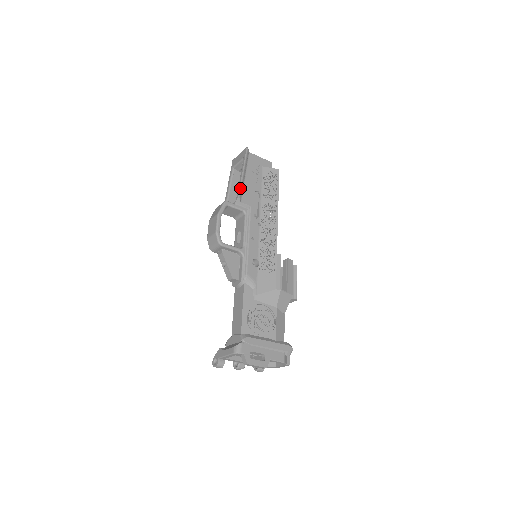
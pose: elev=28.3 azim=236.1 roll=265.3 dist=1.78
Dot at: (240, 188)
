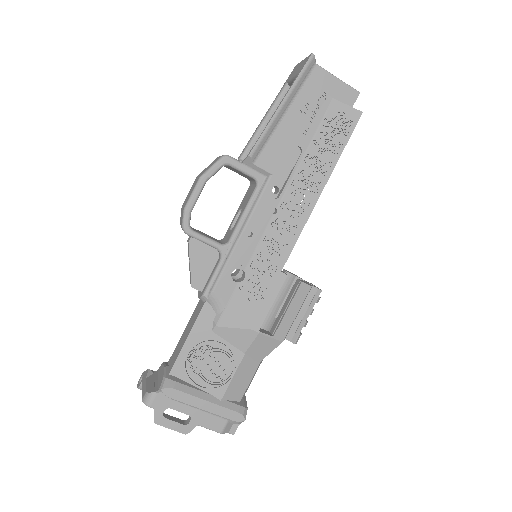
Dot at: (261, 137)
